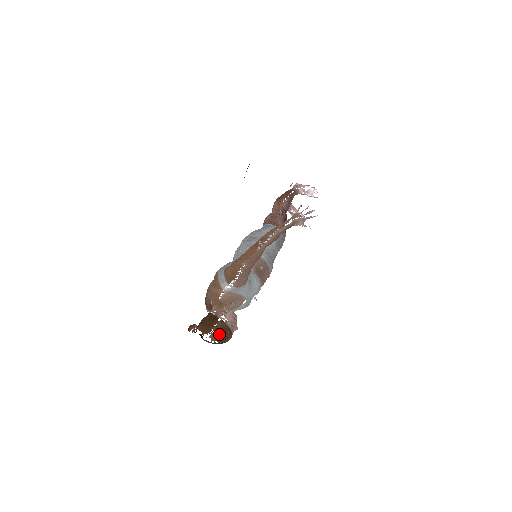
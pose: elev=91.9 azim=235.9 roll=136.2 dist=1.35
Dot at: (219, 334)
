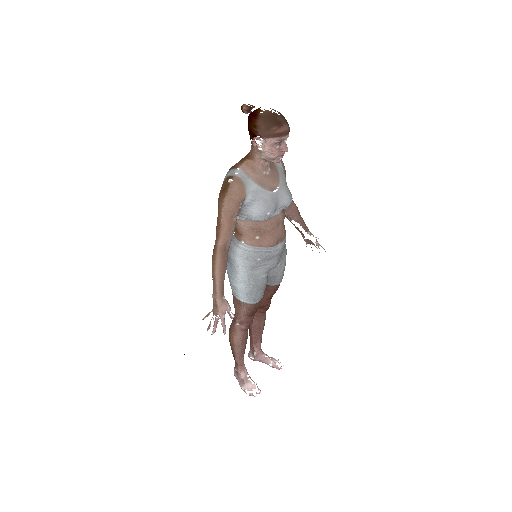
Dot at: (281, 114)
